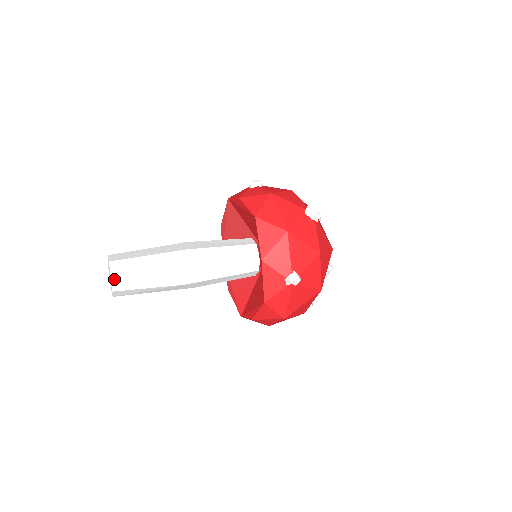
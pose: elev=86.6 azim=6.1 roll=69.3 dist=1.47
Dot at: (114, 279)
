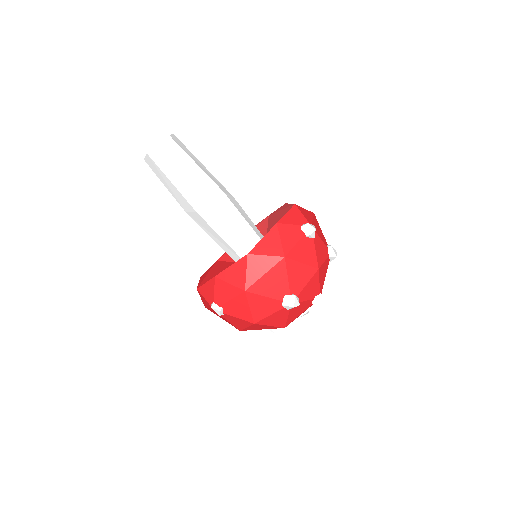
Dot at: (148, 156)
